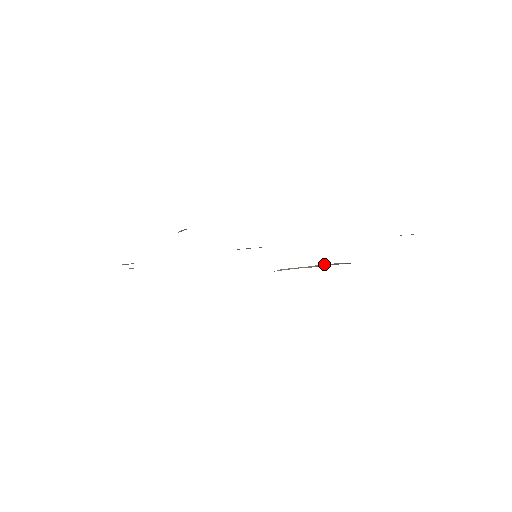
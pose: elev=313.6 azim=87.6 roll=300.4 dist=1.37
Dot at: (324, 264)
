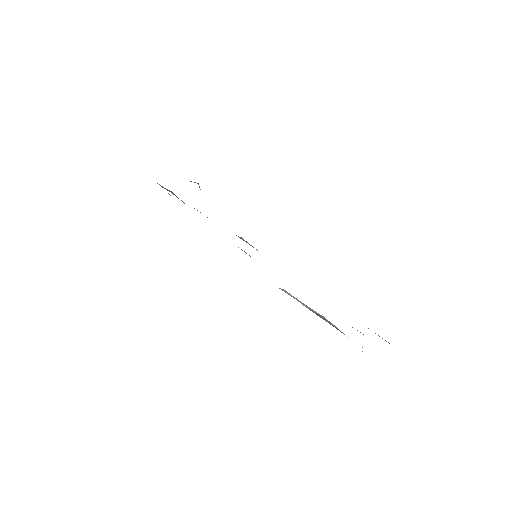
Dot at: occluded
